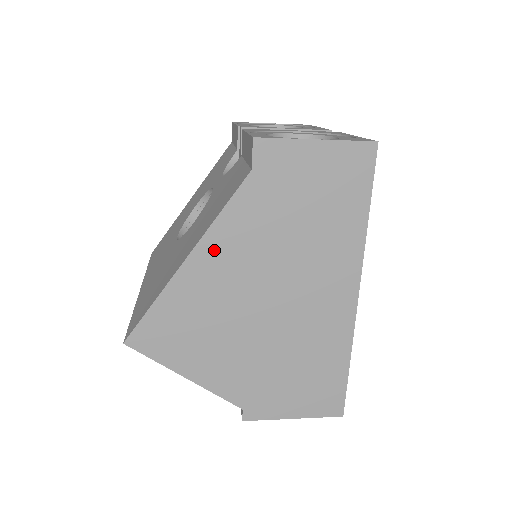
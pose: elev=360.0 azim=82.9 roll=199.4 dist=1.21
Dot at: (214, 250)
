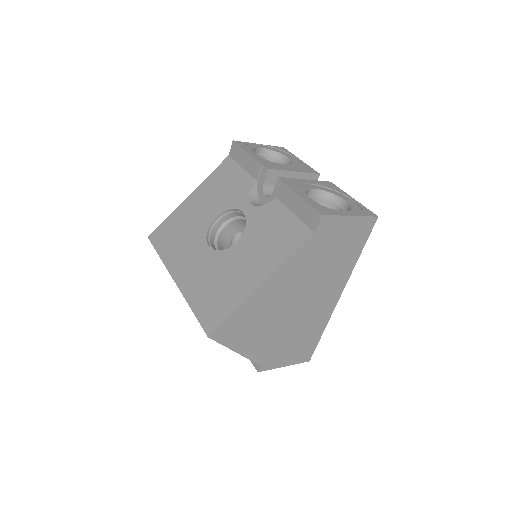
Dot at: (279, 278)
